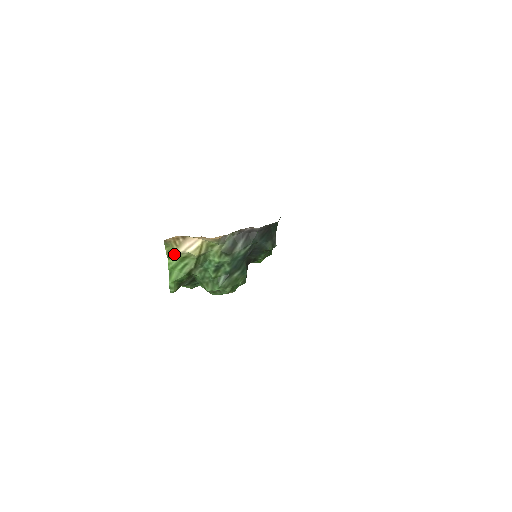
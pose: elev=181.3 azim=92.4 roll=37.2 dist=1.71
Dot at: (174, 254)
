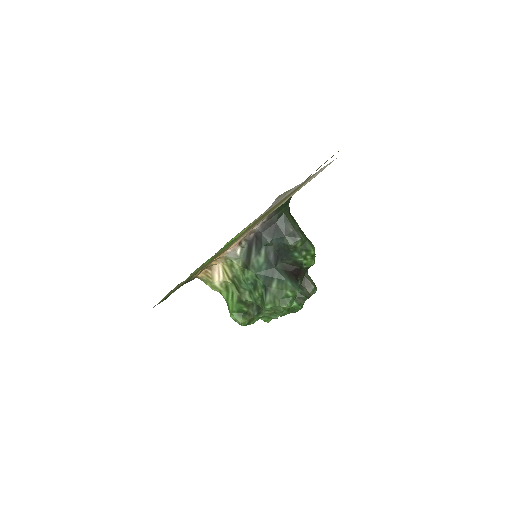
Dot at: (218, 287)
